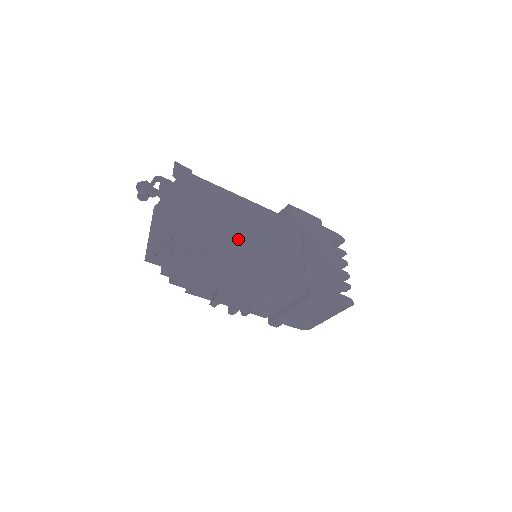
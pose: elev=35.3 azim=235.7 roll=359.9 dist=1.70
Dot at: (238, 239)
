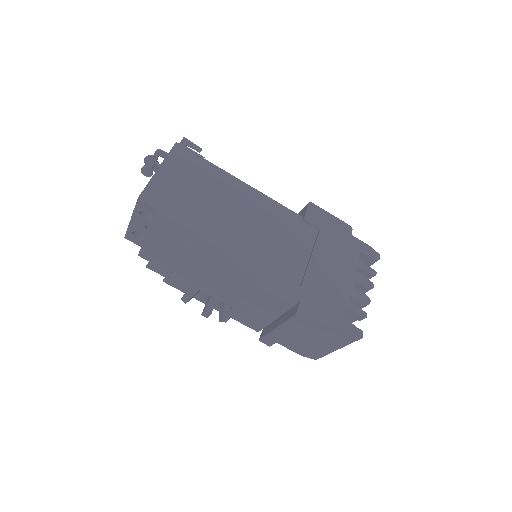
Dot at: (219, 228)
